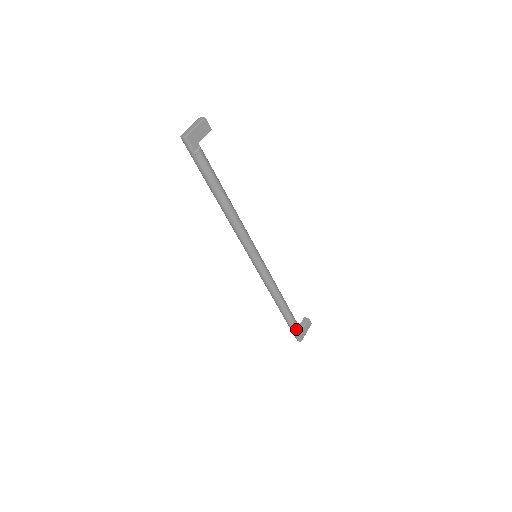
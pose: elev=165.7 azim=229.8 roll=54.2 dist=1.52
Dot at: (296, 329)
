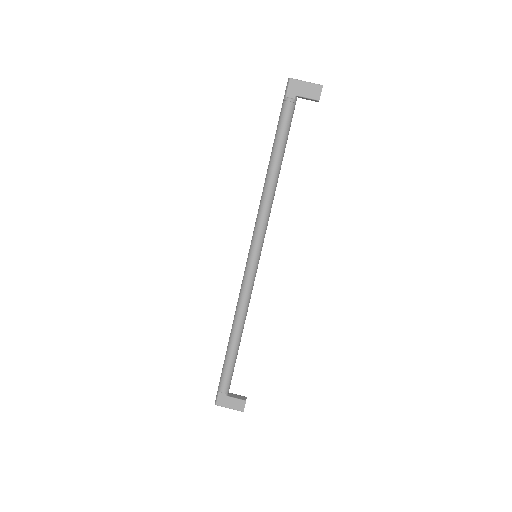
Dot at: (222, 382)
